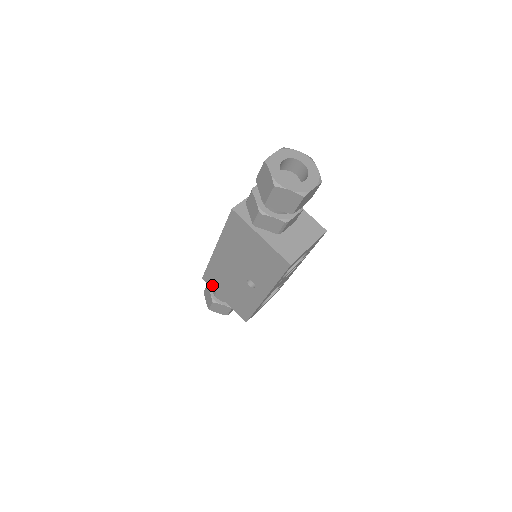
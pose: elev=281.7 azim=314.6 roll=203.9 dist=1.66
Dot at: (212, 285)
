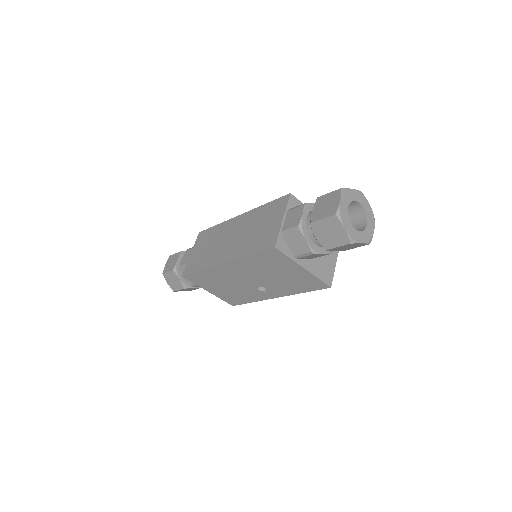
Dot at: (196, 282)
